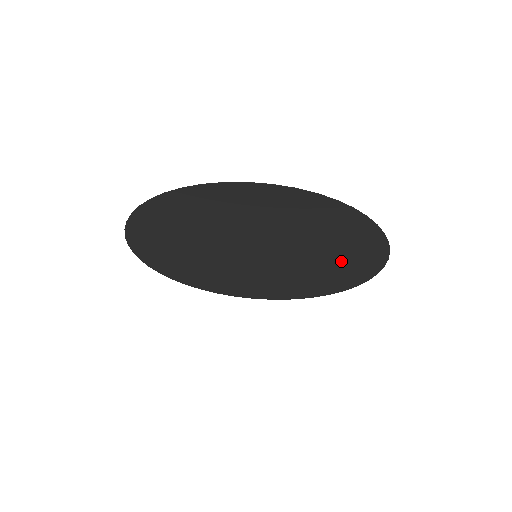
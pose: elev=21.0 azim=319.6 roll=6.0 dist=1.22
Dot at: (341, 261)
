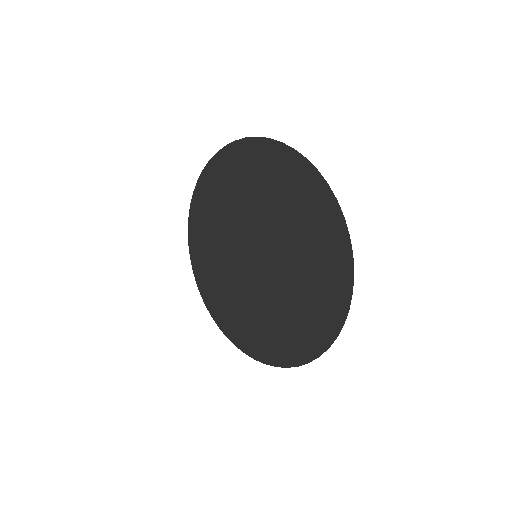
Dot at: (316, 263)
